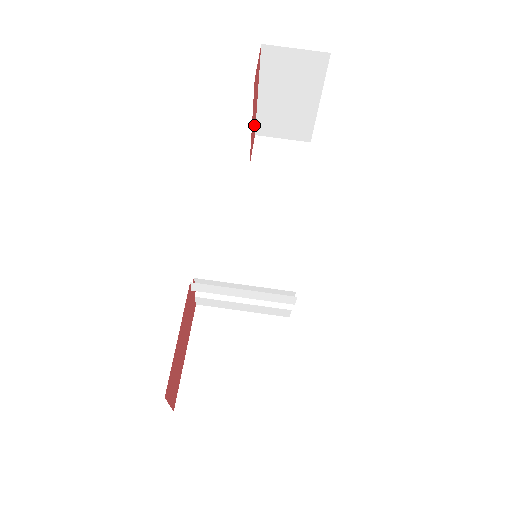
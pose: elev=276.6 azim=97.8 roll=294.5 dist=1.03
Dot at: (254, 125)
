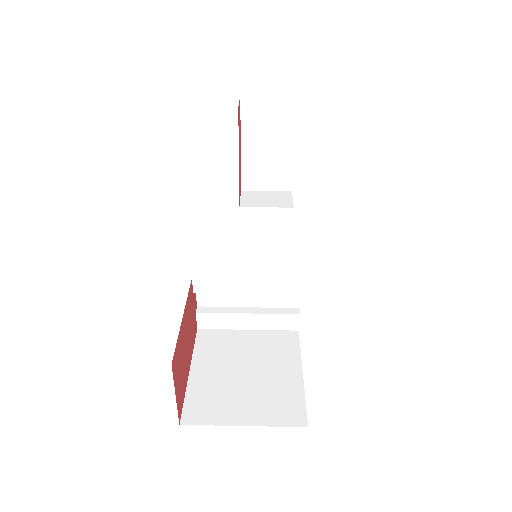
Dot at: (240, 172)
